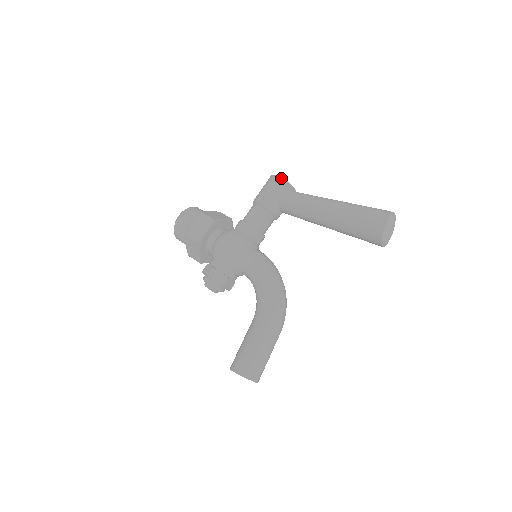
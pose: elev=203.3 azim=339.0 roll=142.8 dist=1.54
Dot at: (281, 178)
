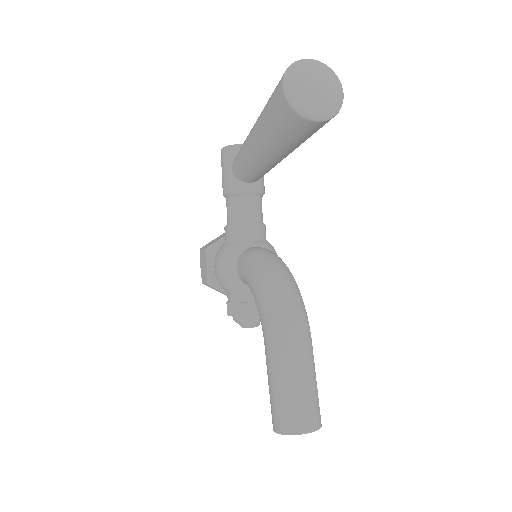
Dot at: (223, 148)
